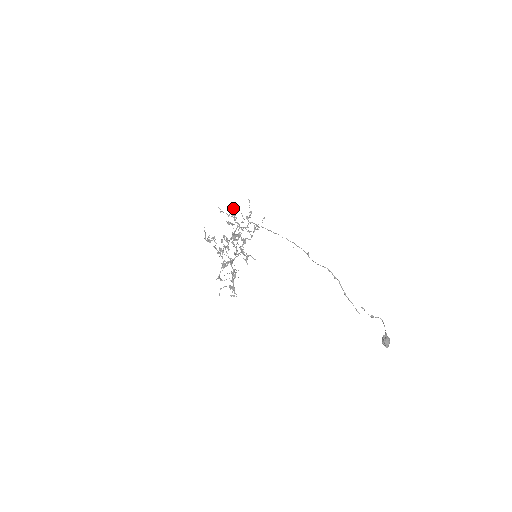
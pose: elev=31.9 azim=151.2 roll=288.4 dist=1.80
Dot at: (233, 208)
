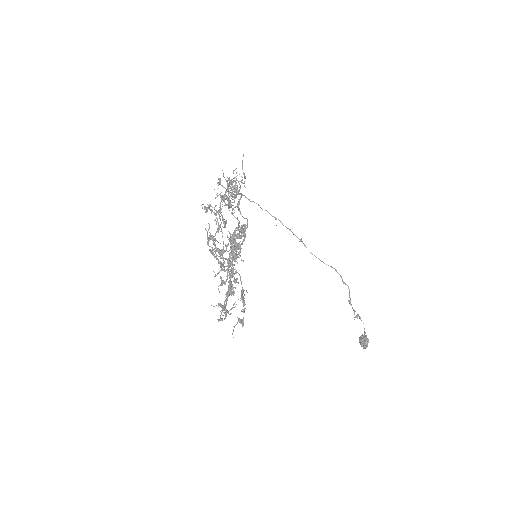
Dot at: (222, 170)
